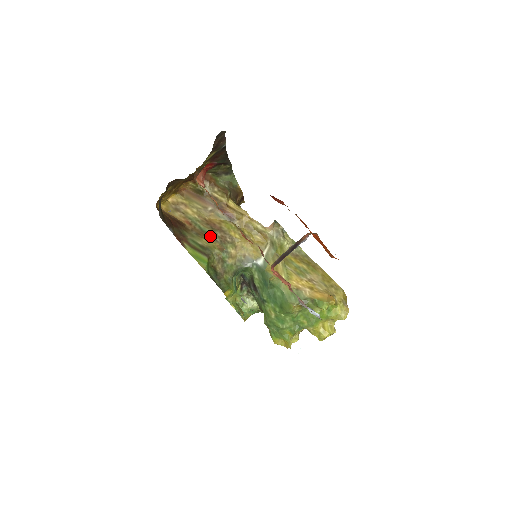
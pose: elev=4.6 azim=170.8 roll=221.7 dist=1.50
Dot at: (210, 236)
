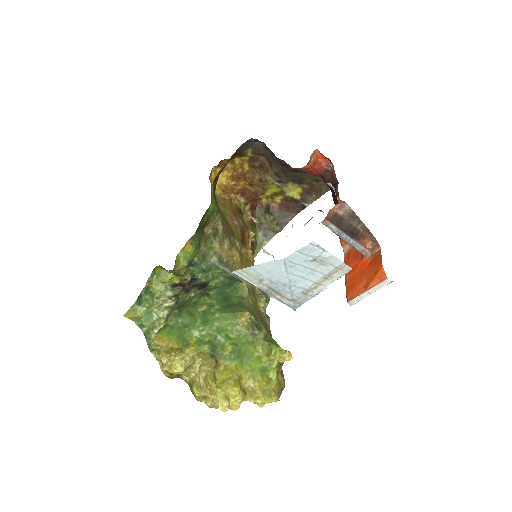
Dot at: (224, 219)
